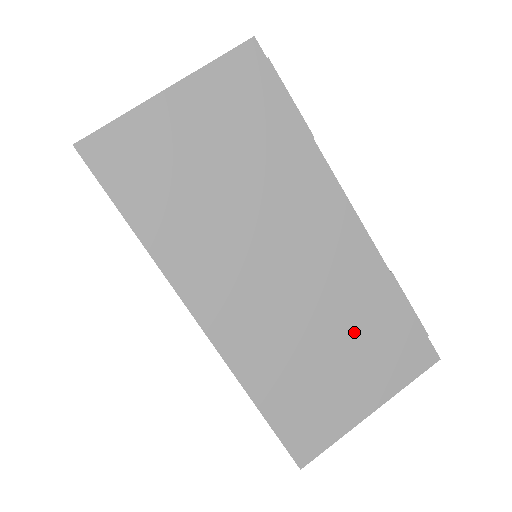
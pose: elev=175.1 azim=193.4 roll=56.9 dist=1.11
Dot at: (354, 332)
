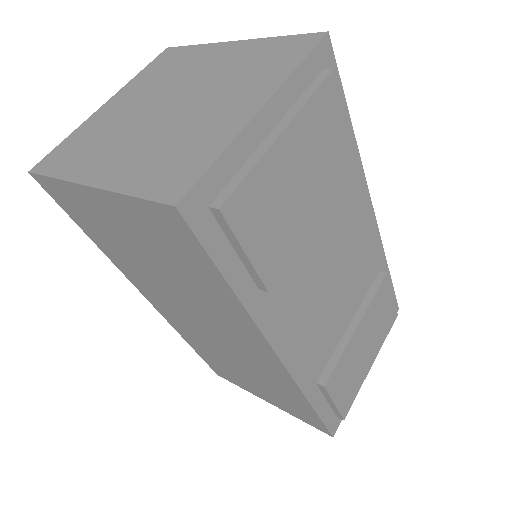
Dot at: (263, 383)
